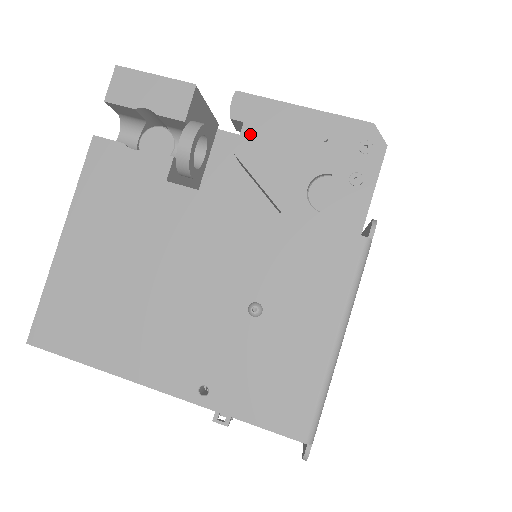
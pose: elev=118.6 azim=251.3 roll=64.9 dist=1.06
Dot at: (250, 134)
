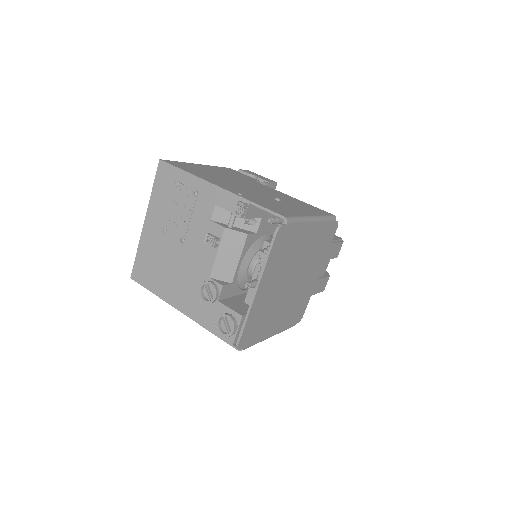
Dot at: occluded
